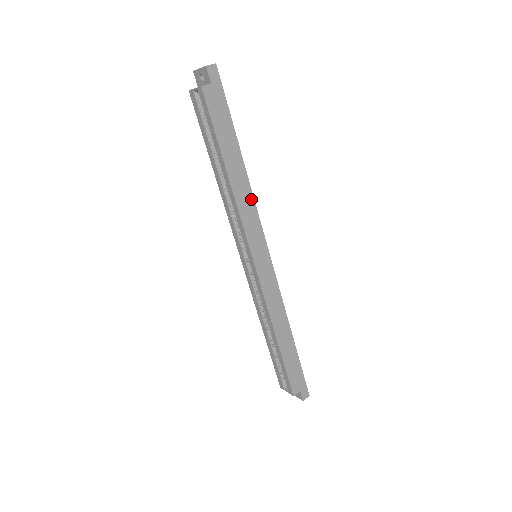
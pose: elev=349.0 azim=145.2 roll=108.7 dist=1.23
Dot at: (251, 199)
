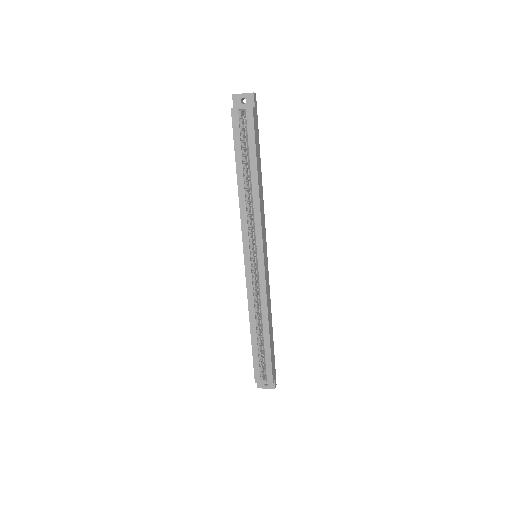
Dot at: (263, 205)
